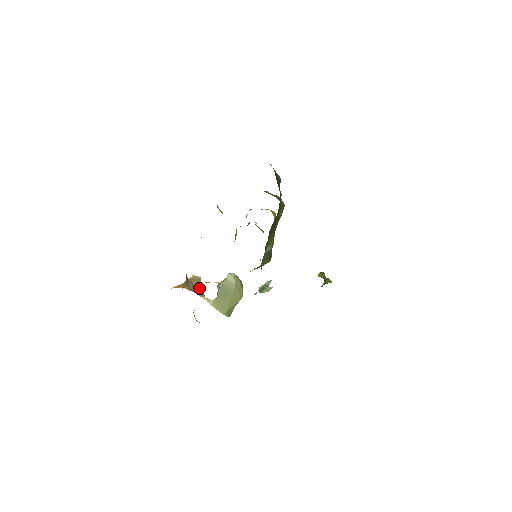
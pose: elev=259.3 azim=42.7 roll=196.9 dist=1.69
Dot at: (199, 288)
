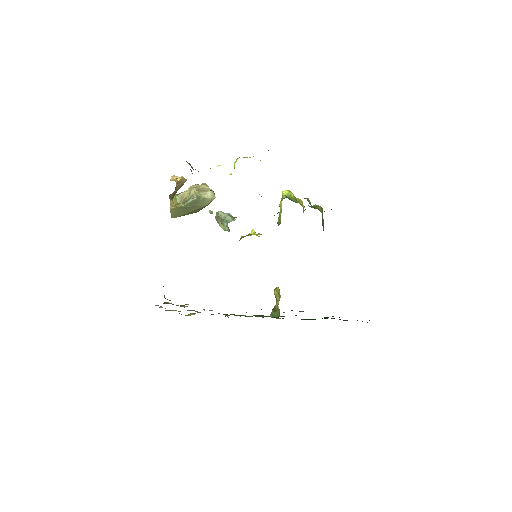
Dot at: (176, 192)
